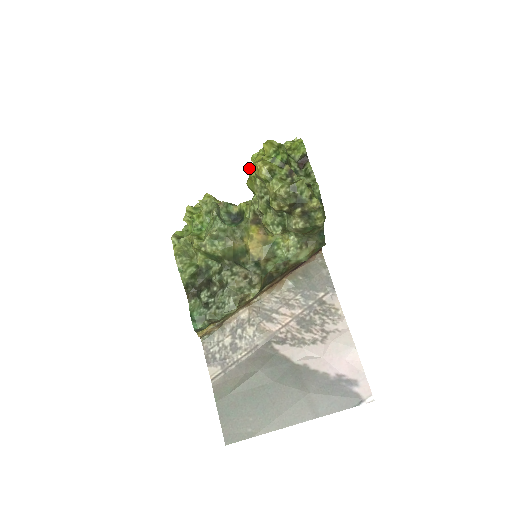
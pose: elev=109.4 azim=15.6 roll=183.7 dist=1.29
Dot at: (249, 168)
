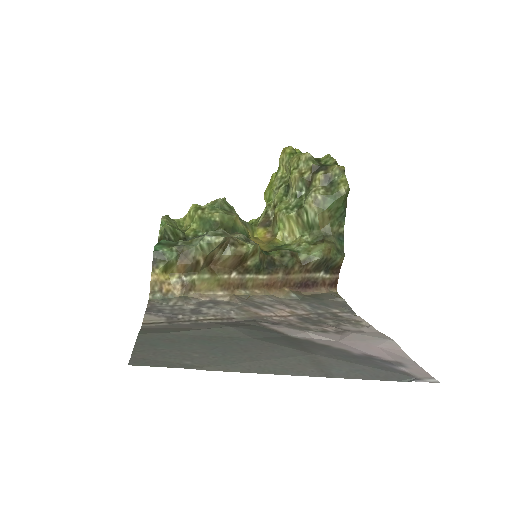
Dot at: occluded
